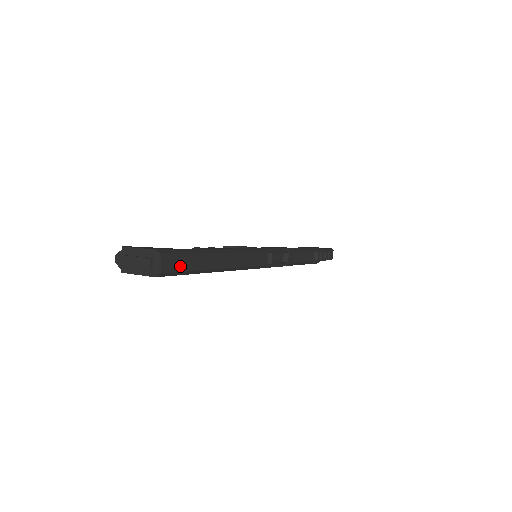
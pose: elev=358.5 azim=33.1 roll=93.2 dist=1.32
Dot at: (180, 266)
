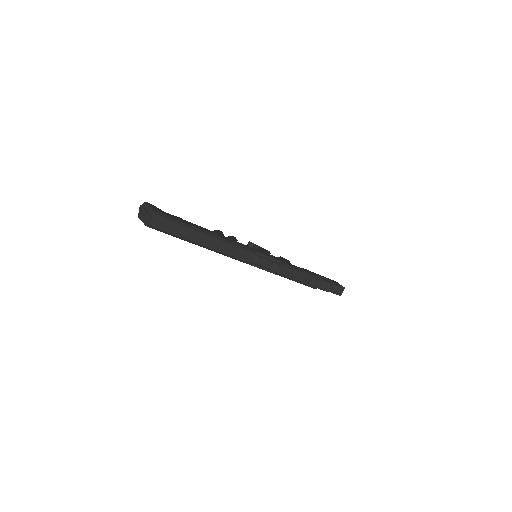
Dot at: (166, 228)
